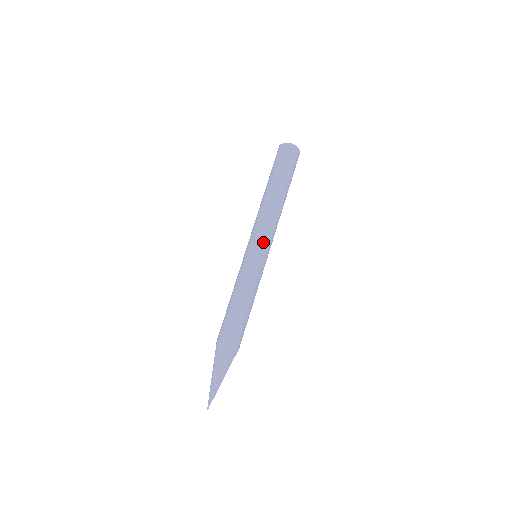
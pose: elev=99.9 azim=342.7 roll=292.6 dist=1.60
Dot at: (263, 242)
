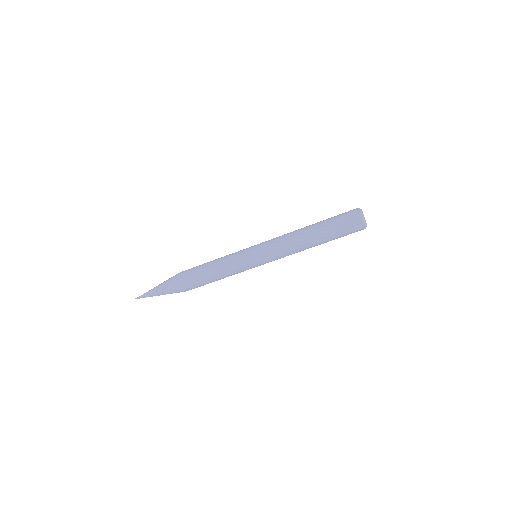
Dot at: occluded
